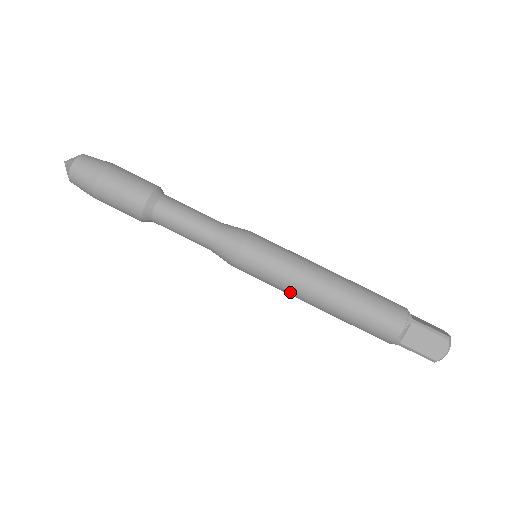
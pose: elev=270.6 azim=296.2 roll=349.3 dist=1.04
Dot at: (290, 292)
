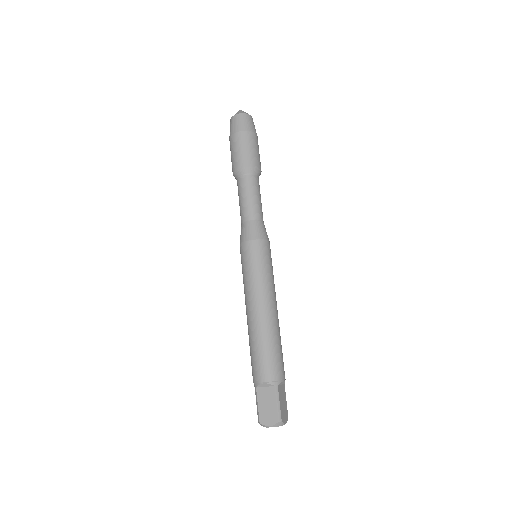
Dot at: (245, 291)
